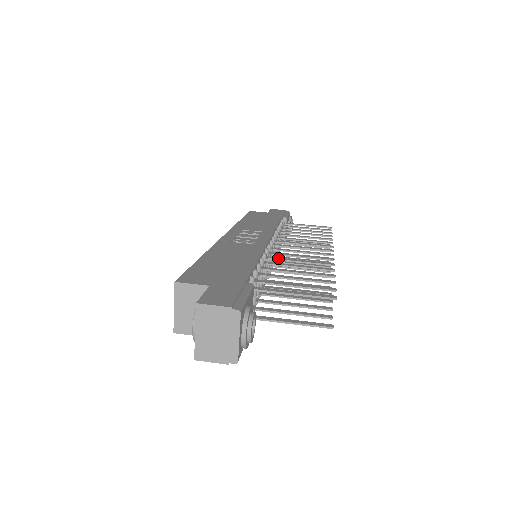
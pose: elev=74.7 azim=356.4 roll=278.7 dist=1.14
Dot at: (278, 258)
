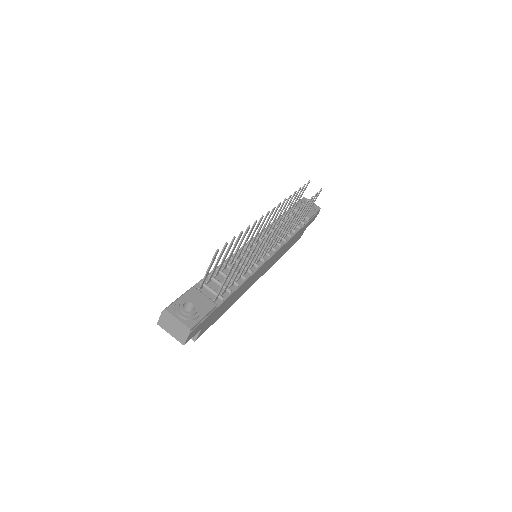
Dot at: (240, 250)
